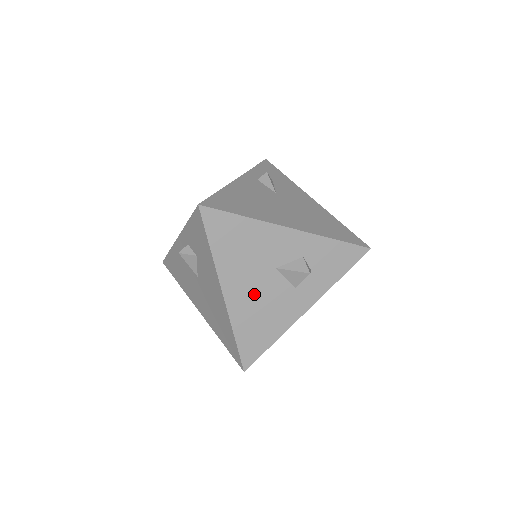
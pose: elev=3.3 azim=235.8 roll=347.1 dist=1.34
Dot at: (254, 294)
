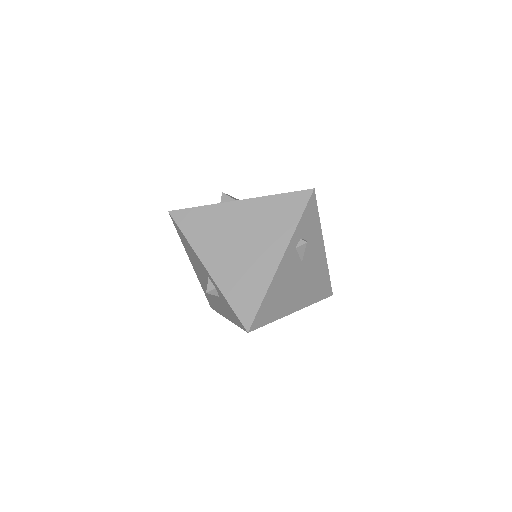
Dot at: occluded
